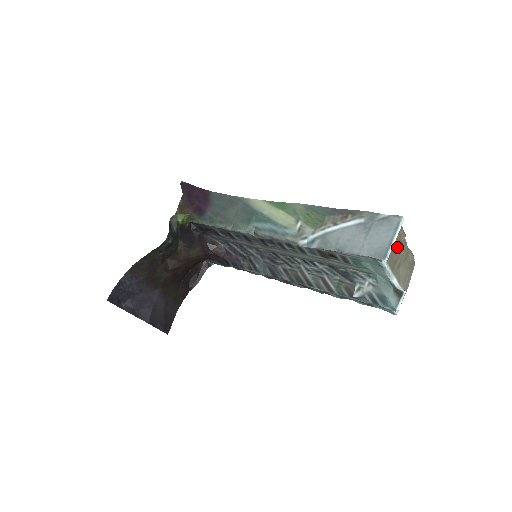
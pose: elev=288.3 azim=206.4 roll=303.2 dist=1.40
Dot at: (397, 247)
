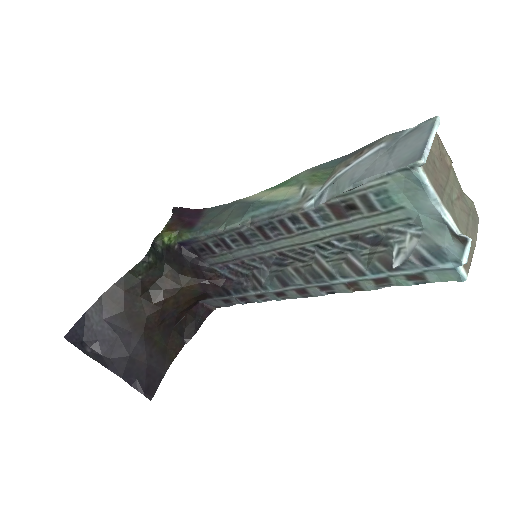
Dot at: (441, 168)
